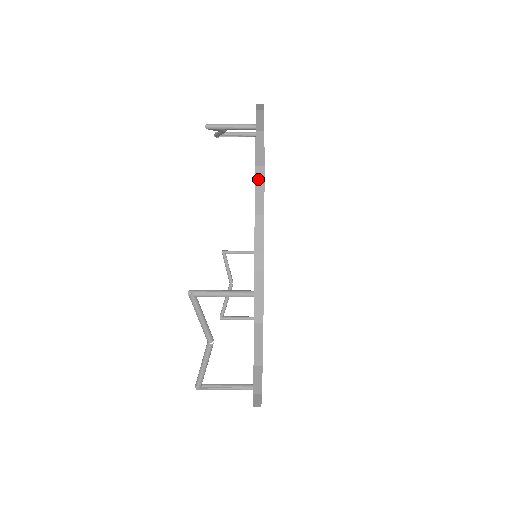
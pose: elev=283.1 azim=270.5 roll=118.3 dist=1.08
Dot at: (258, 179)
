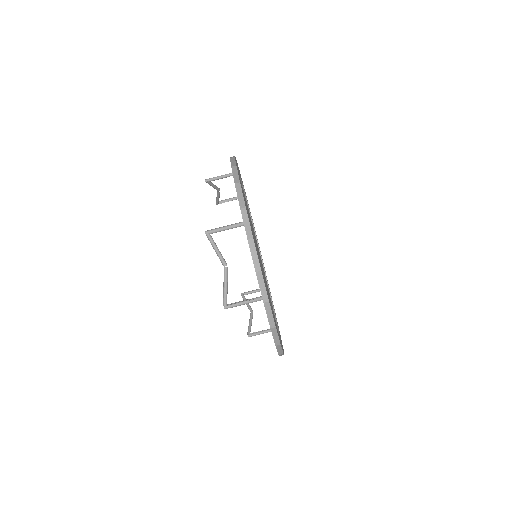
Dot at: (234, 171)
